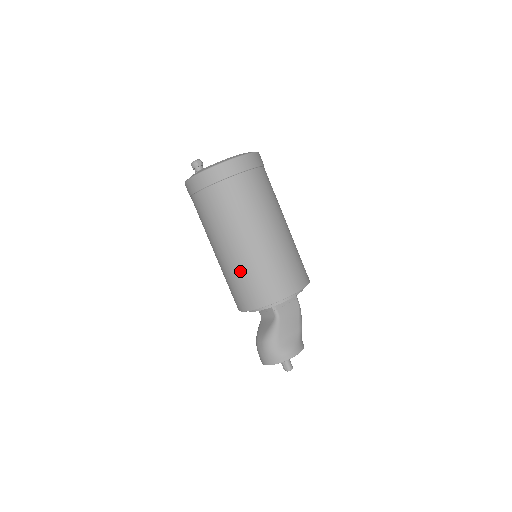
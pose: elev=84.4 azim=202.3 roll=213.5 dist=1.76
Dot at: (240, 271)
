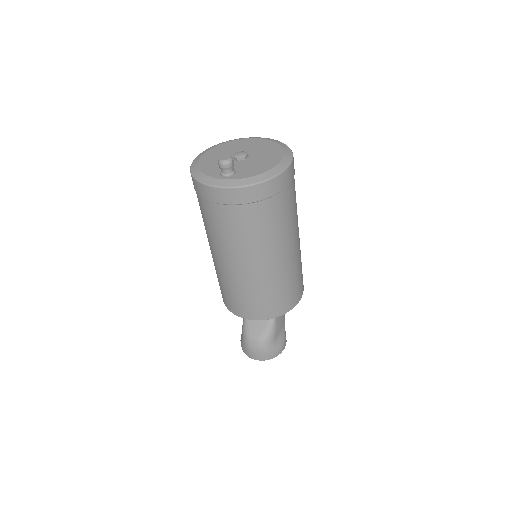
Dot at: (262, 288)
